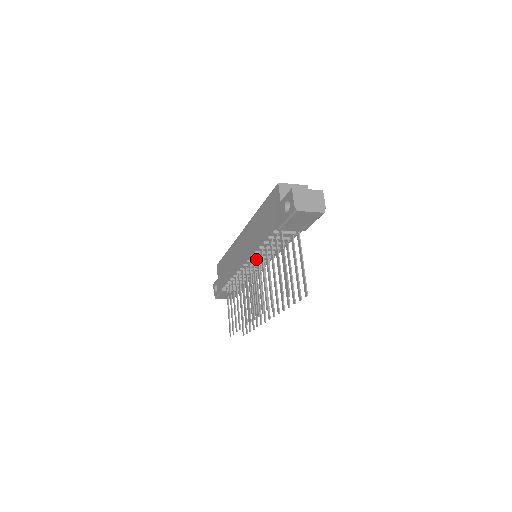
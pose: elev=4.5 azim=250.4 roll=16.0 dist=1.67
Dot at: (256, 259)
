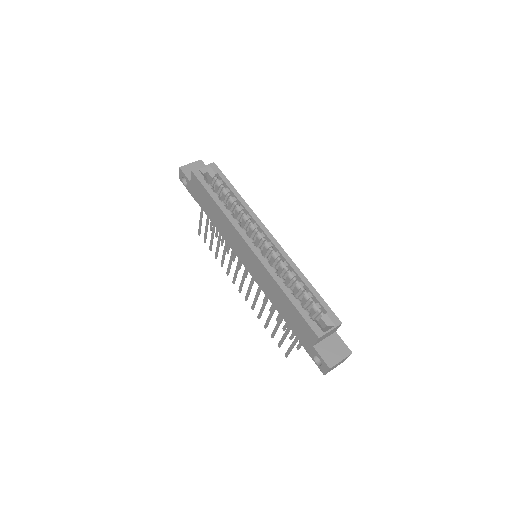
Dot at: occluded
